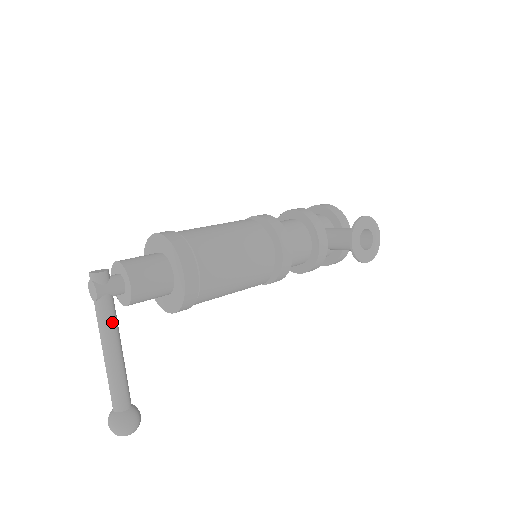
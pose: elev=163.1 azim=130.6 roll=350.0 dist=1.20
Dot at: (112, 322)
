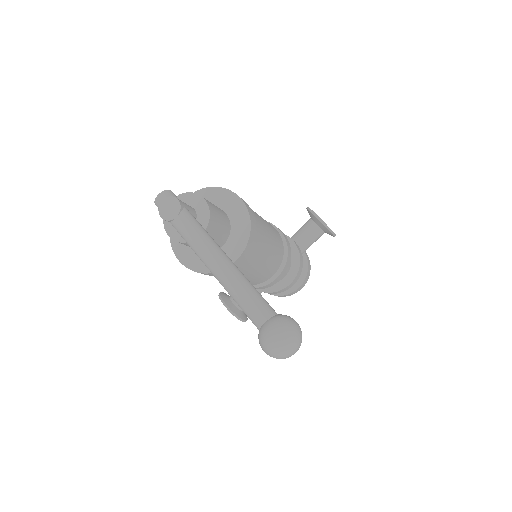
Dot at: (206, 231)
